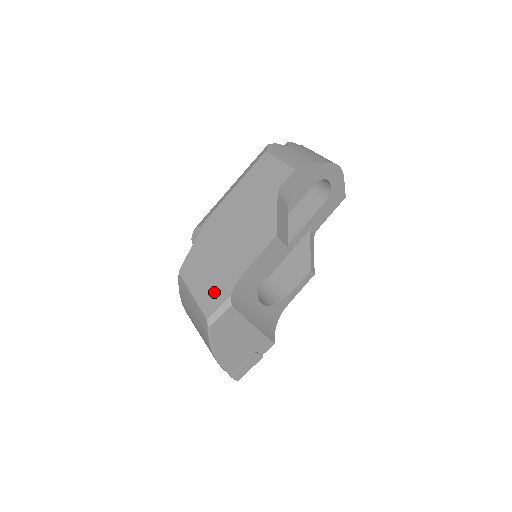
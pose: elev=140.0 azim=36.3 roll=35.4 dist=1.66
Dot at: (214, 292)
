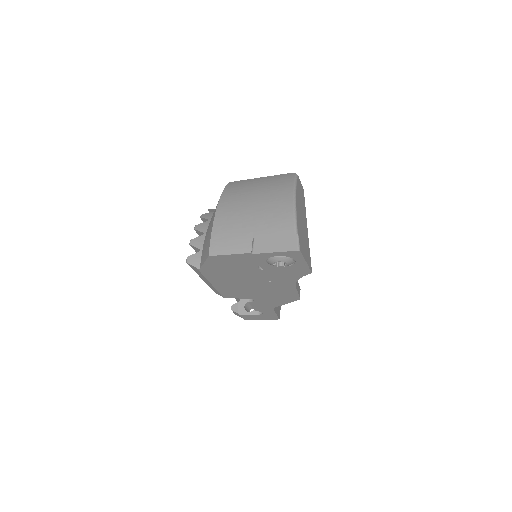
Dot at: occluded
